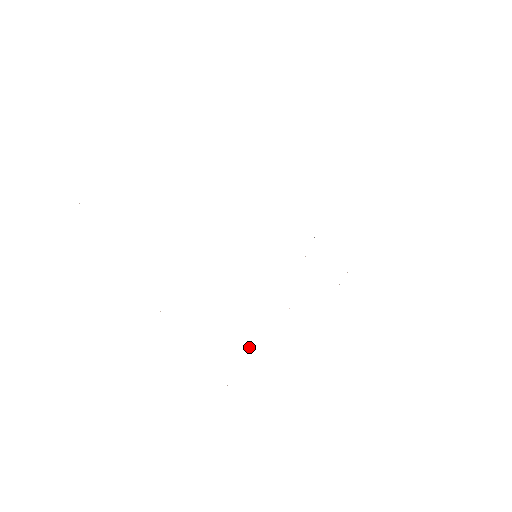
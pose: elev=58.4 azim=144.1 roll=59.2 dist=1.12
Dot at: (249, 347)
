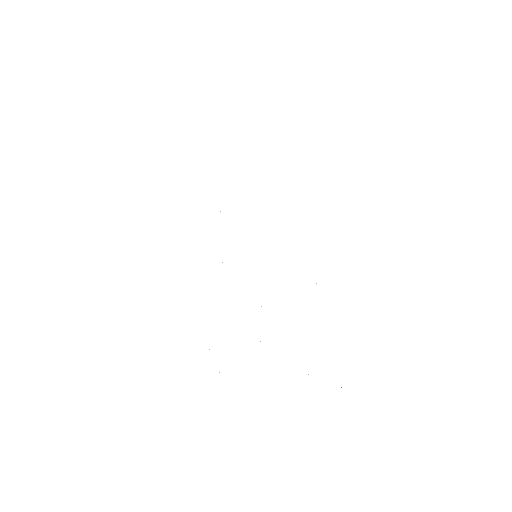
Dot at: occluded
